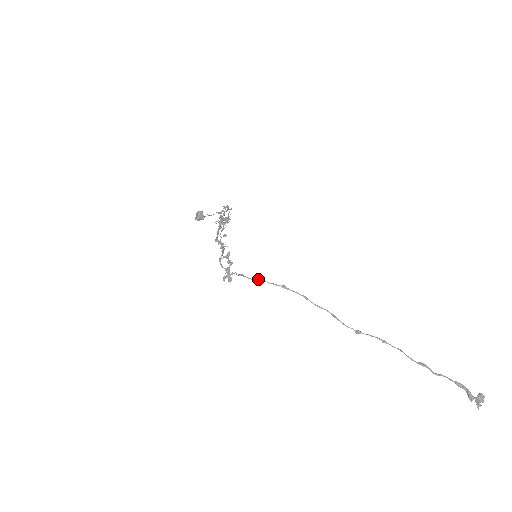
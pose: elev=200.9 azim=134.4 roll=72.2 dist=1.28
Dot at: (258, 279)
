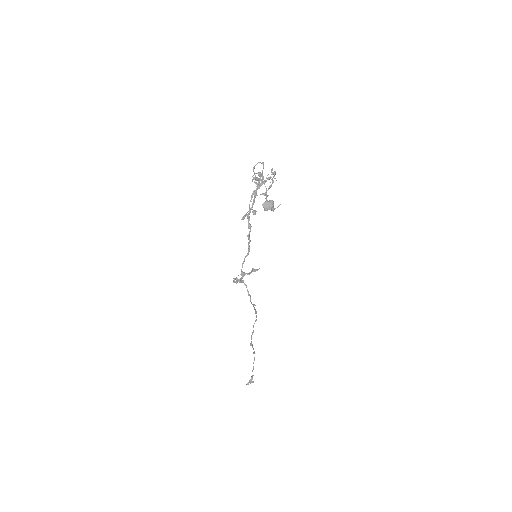
Dot at: (254, 305)
